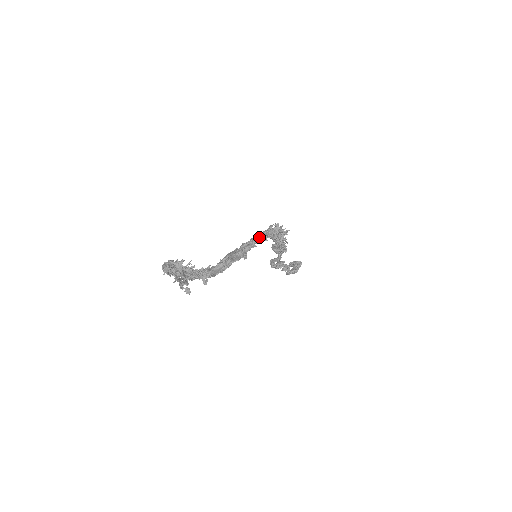
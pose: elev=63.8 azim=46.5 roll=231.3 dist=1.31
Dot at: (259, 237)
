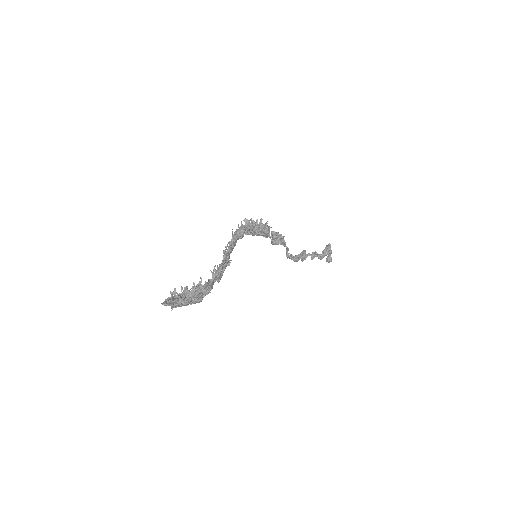
Dot at: (232, 236)
